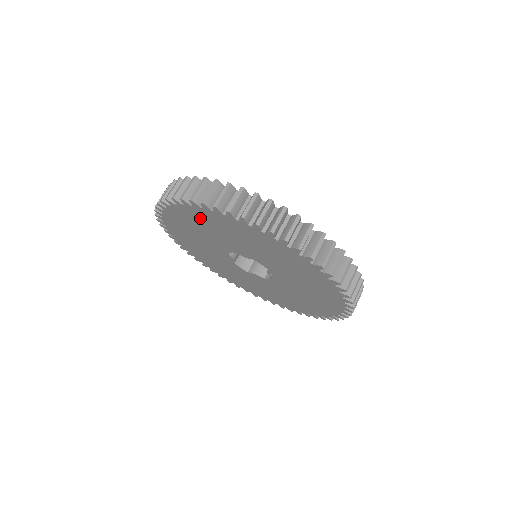
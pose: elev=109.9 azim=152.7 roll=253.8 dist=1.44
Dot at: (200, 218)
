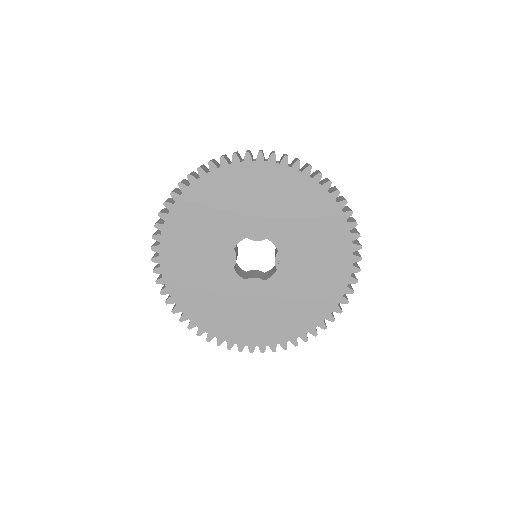
Dot at: (230, 184)
